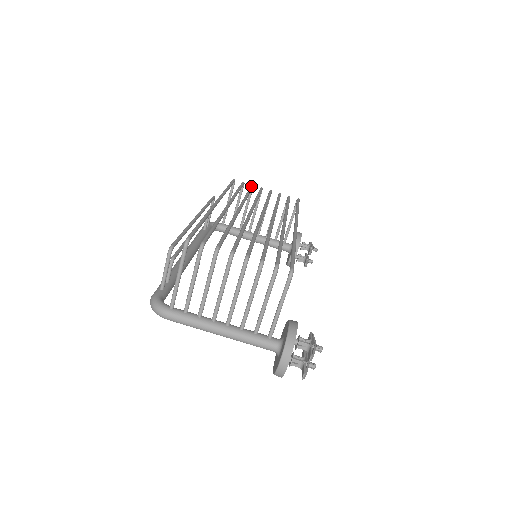
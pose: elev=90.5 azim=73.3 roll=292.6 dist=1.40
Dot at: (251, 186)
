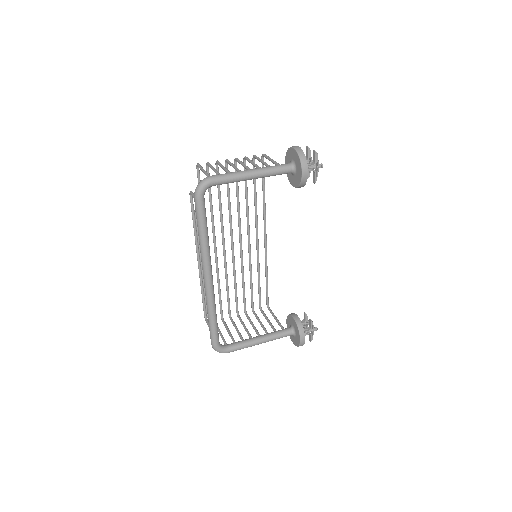
Dot at: (228, 307)
